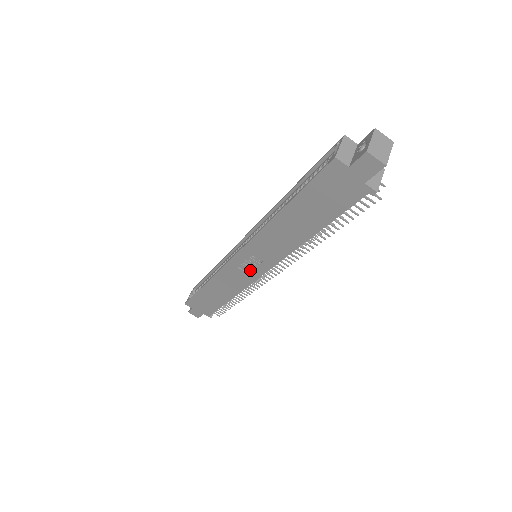
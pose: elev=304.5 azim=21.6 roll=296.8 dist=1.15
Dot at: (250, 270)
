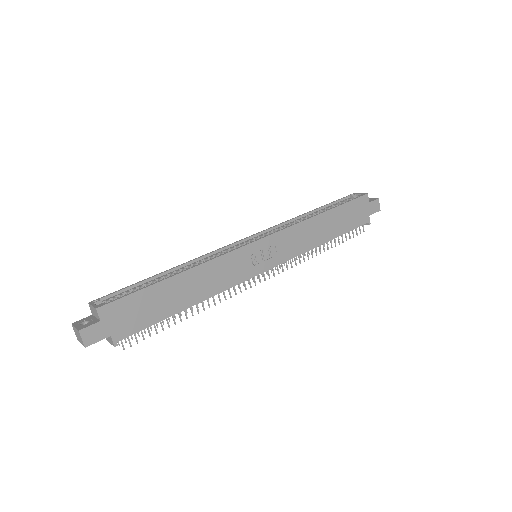
Dot at: (256, 263)
